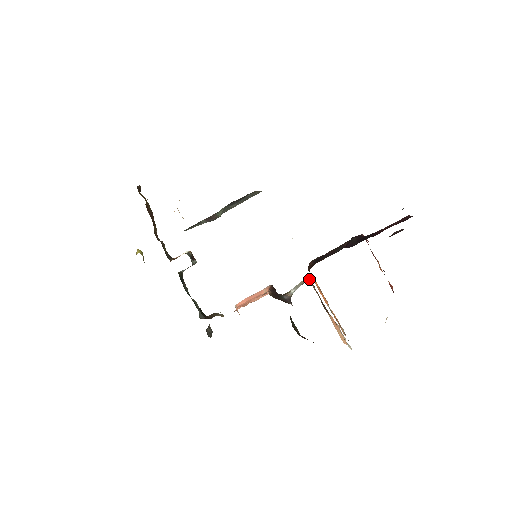
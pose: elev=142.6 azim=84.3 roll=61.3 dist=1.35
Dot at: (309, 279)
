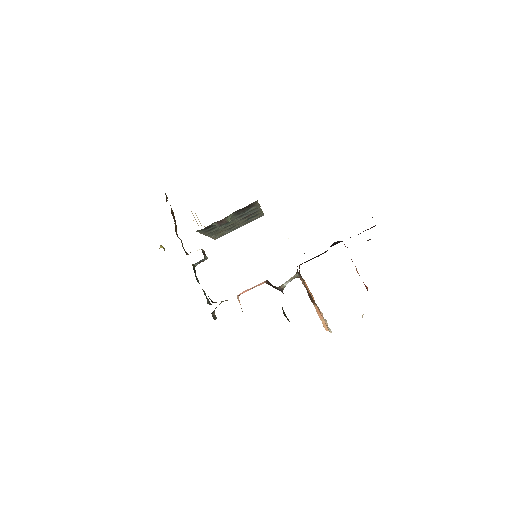
Dot at: (298, 272)
